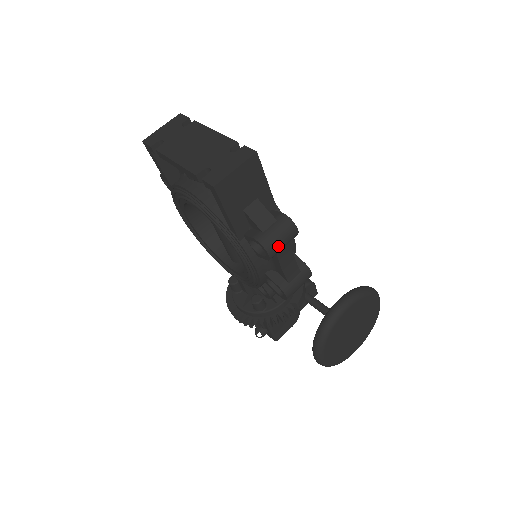
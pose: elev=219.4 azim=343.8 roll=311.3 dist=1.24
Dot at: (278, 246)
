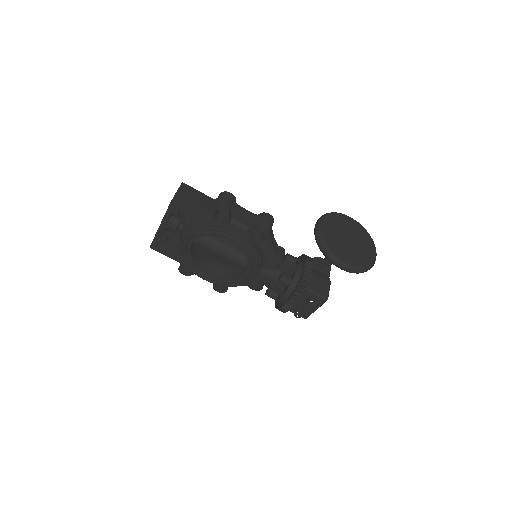
Dot at: (225, 203)
